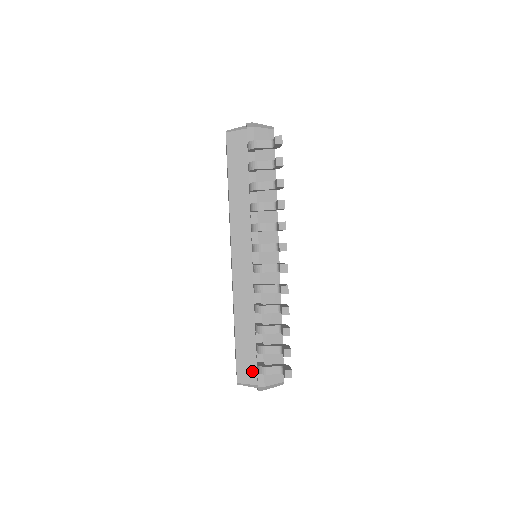
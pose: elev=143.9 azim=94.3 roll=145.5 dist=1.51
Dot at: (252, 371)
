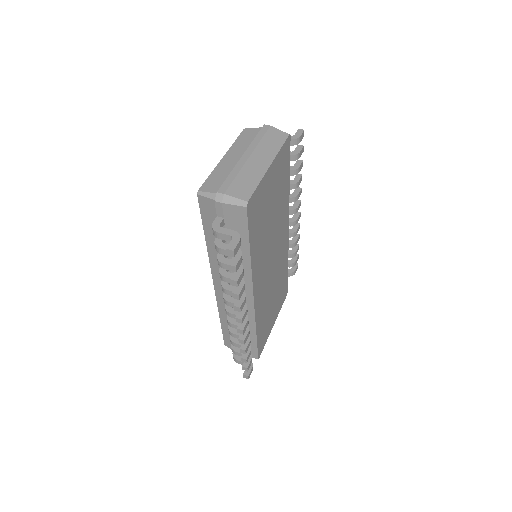
Dot at: occluded
